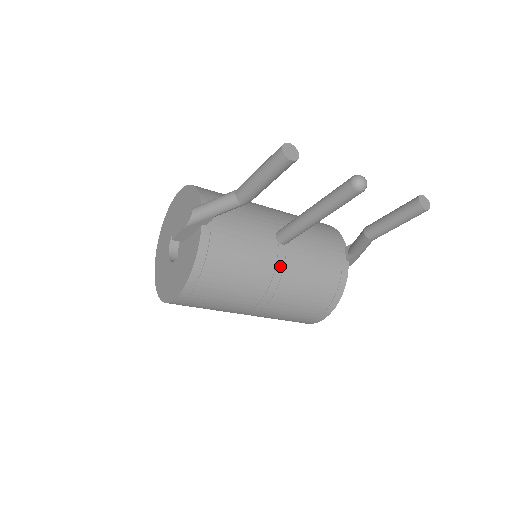
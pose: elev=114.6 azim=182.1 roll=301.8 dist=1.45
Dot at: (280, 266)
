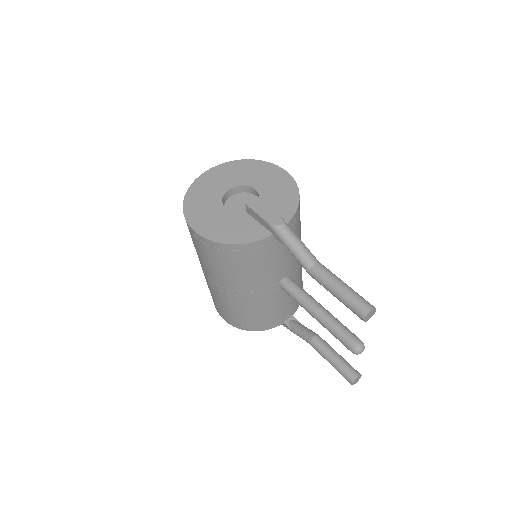
Dot at: (261, 292)
